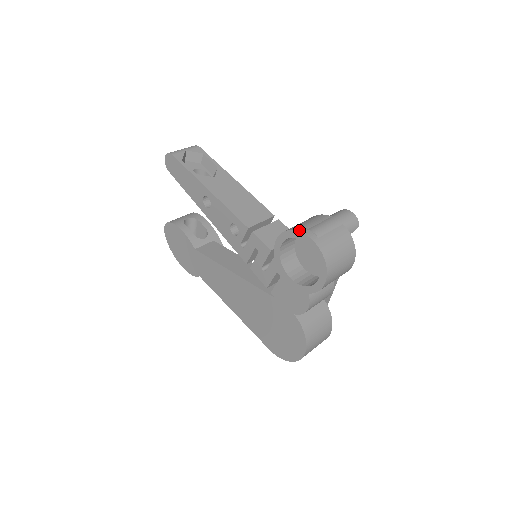
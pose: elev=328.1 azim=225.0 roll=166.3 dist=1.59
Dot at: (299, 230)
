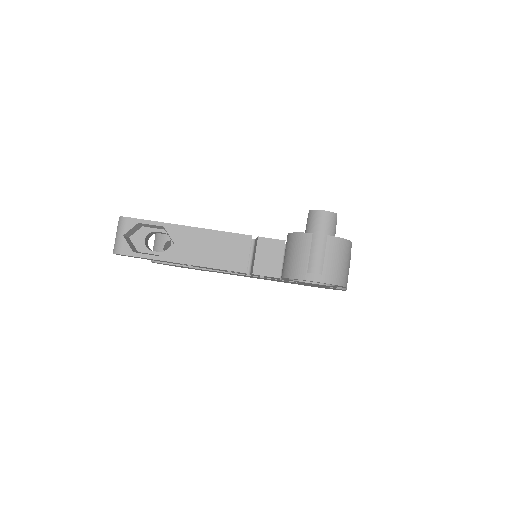
Dot at: (302, 278)
